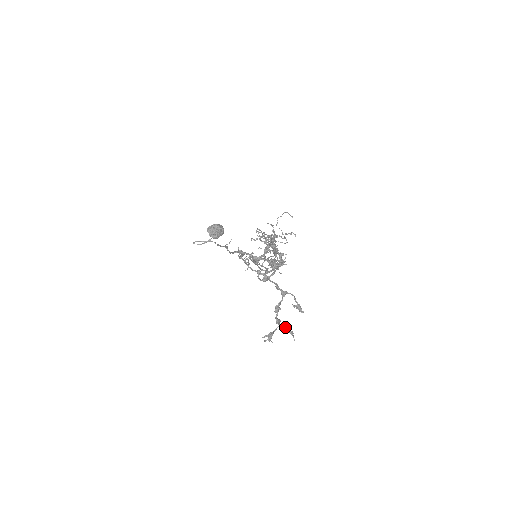
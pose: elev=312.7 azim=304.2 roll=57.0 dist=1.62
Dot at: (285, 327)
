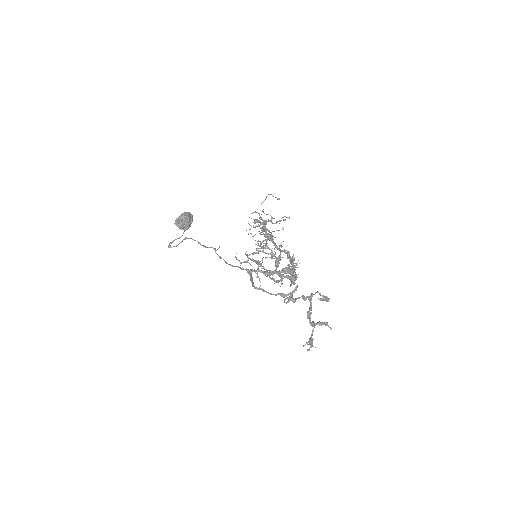
Dot at: (319, 323)
